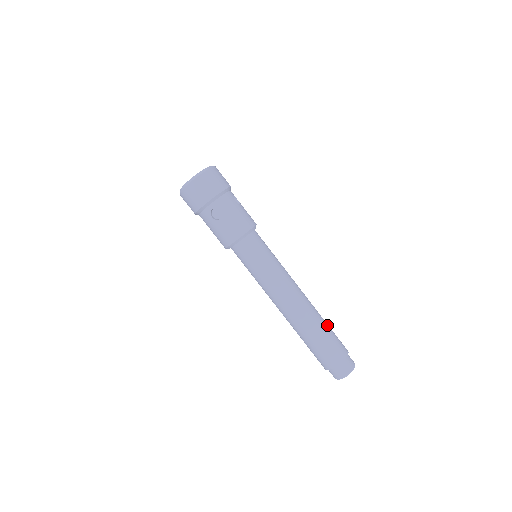
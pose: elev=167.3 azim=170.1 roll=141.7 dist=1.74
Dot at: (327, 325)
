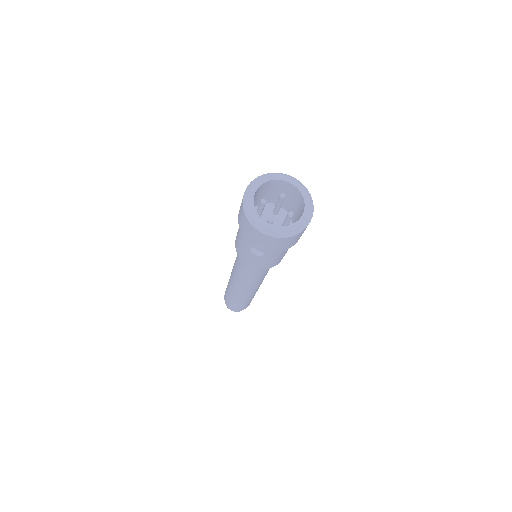
Dot at: occluded
